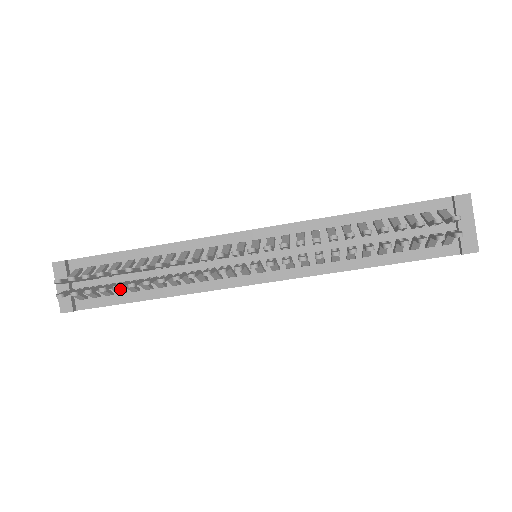
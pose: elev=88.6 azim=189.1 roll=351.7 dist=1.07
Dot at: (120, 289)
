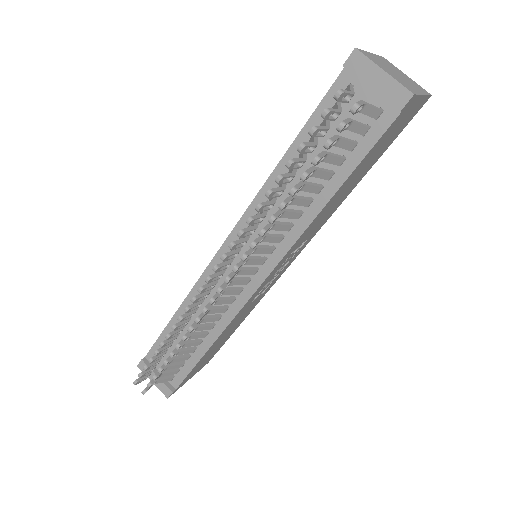
Dot at: (181, 358)
